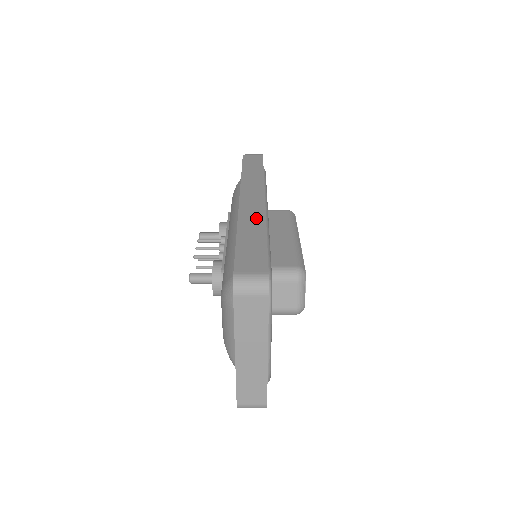
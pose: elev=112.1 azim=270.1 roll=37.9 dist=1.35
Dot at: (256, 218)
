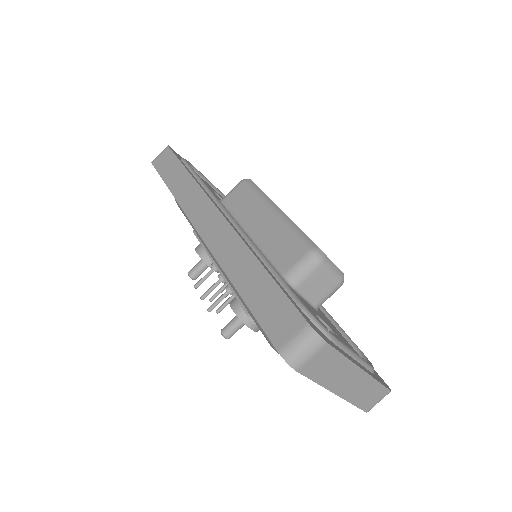
Dot at: (235, 250)
